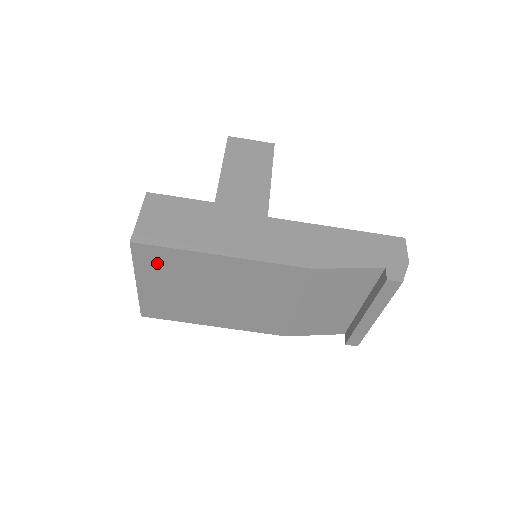
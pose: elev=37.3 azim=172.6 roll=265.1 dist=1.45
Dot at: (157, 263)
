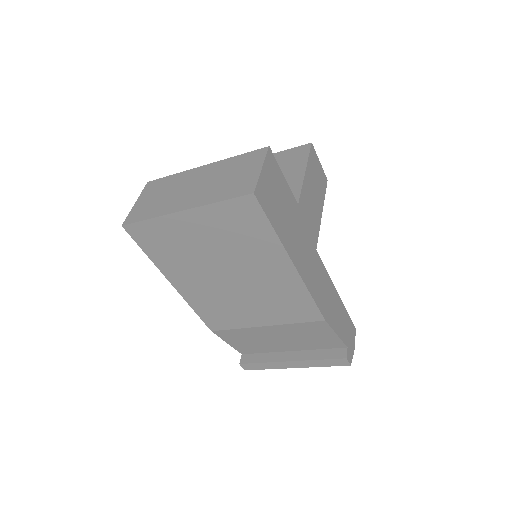
Dot at: (237, 221)
